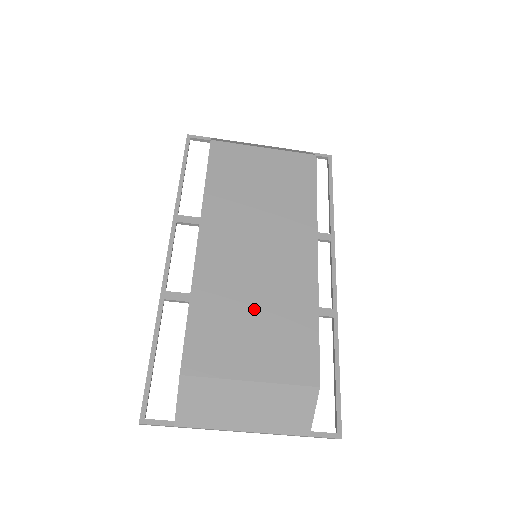
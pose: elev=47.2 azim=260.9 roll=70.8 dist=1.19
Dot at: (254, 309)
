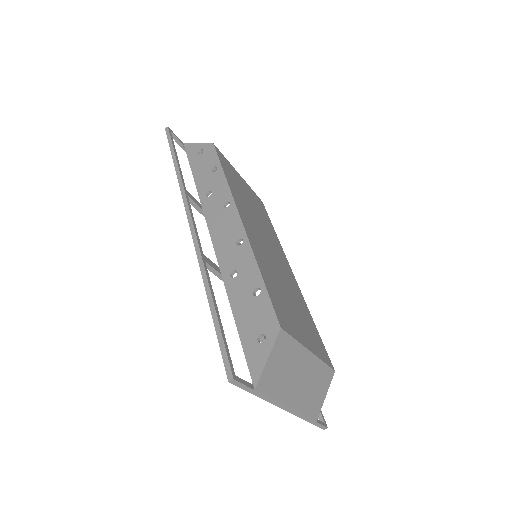
Dot at: (288, 294)
